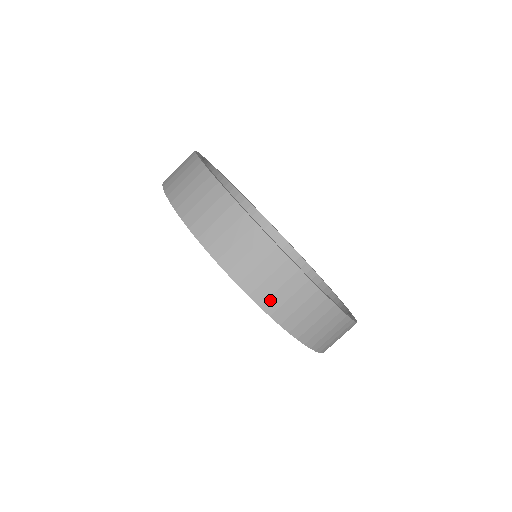
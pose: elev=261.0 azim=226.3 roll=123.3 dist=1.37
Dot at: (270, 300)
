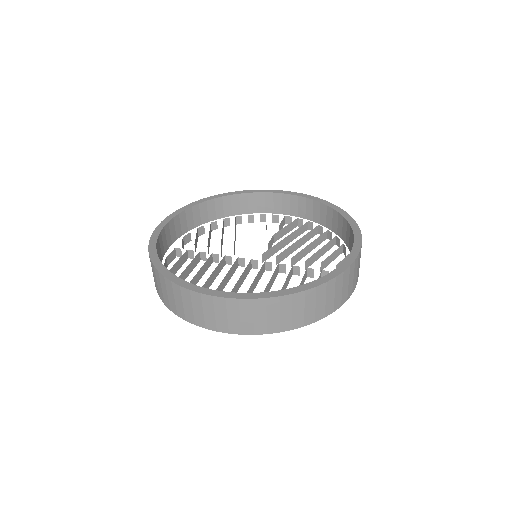
Dot at: (306, 318)
